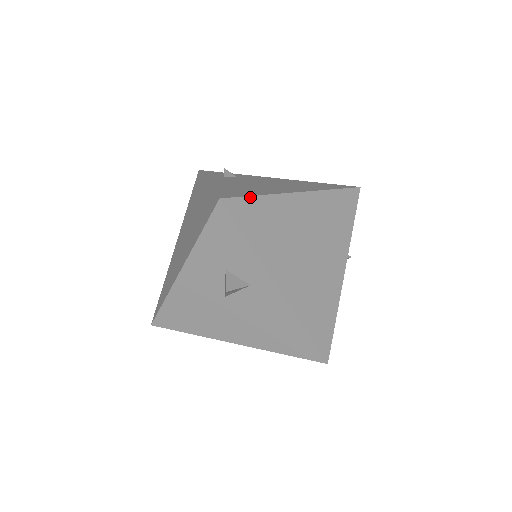
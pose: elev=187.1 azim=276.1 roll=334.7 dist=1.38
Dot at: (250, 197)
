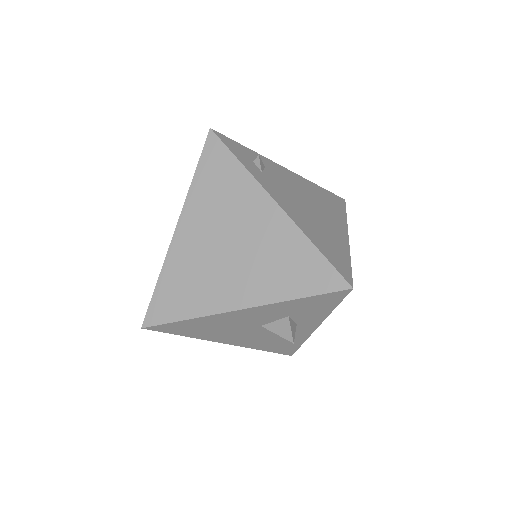
Dot at: (351, 269)
